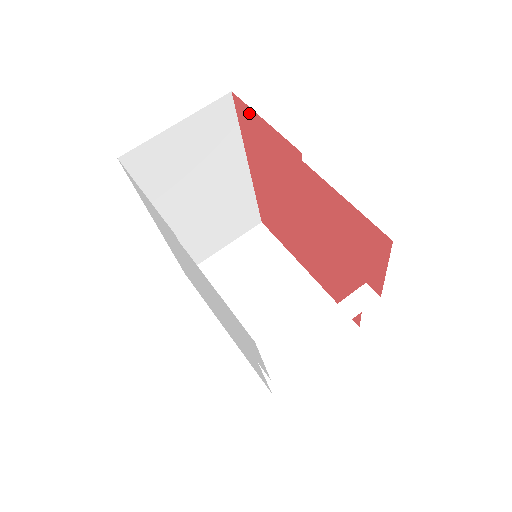
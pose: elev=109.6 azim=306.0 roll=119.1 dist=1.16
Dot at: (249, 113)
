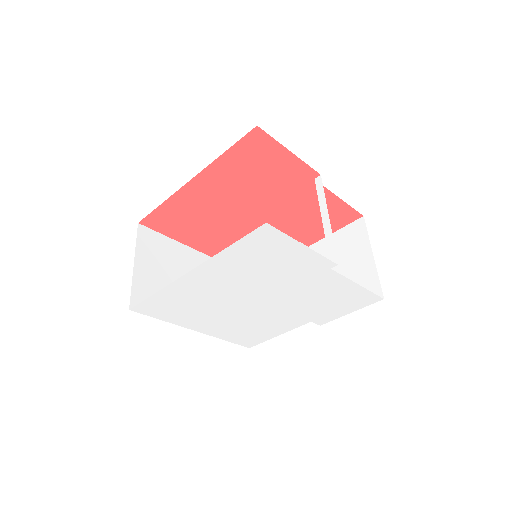
Dot at: (269, 144)
